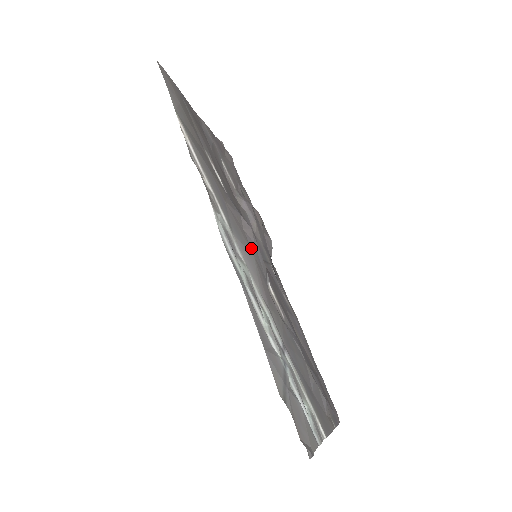
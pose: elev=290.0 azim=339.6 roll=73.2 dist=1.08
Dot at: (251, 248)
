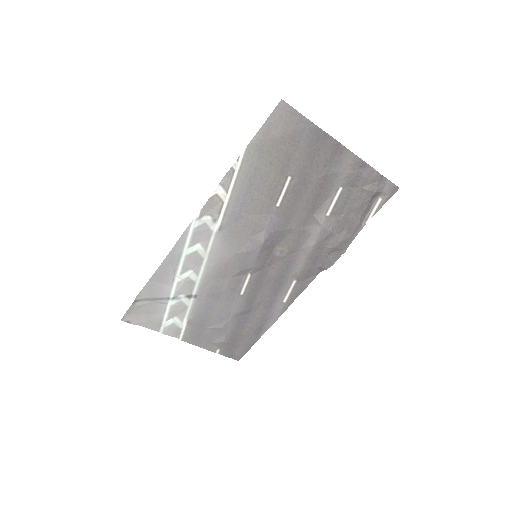
Dot at: (240, 249)
